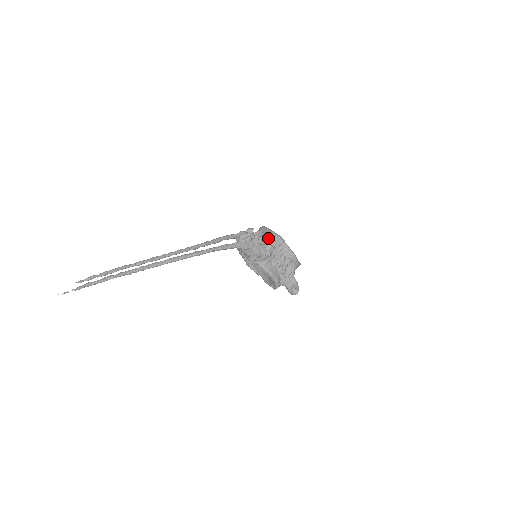
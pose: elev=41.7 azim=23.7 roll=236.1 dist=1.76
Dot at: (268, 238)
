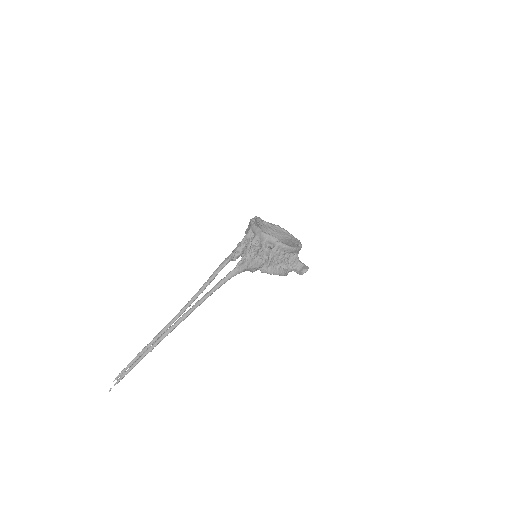
Dot at: (260, 241)
